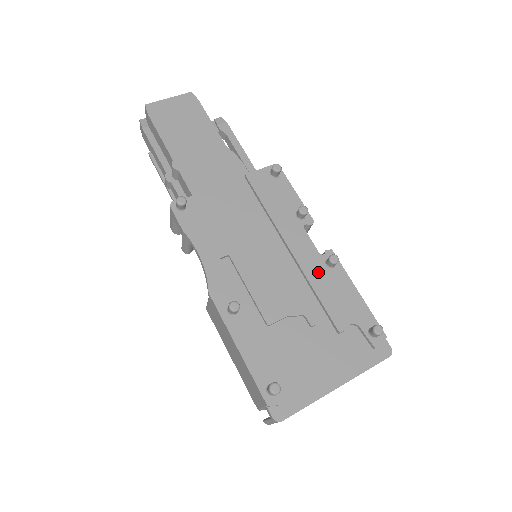
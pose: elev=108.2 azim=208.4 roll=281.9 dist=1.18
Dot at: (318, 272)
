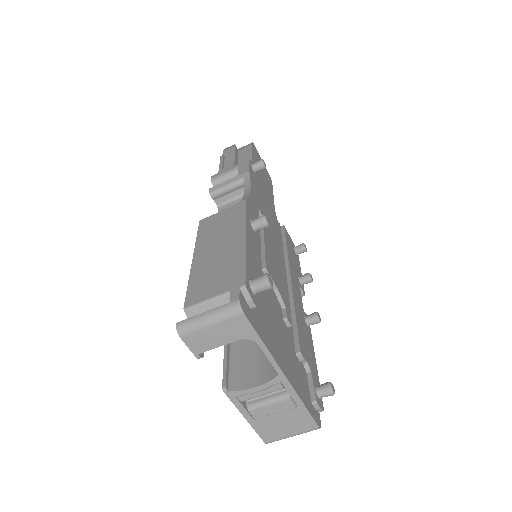
Dot at: (300, 311)
